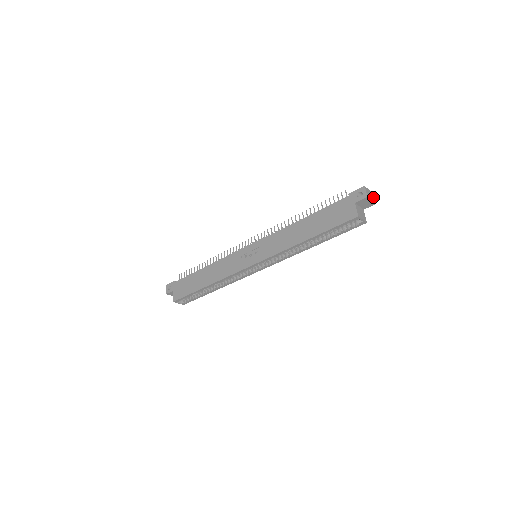
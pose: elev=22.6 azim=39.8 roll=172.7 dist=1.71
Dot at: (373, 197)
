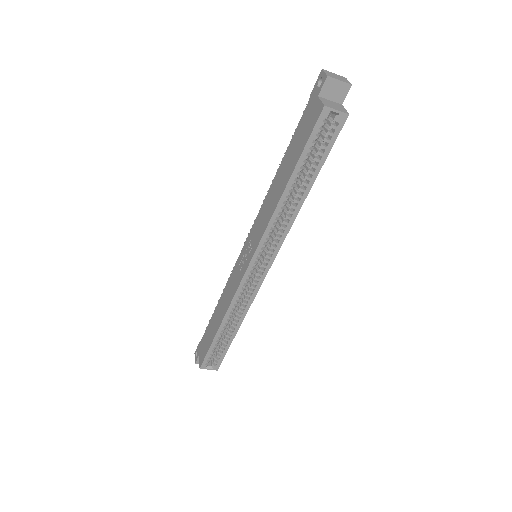
Dot at: (345, 80)
